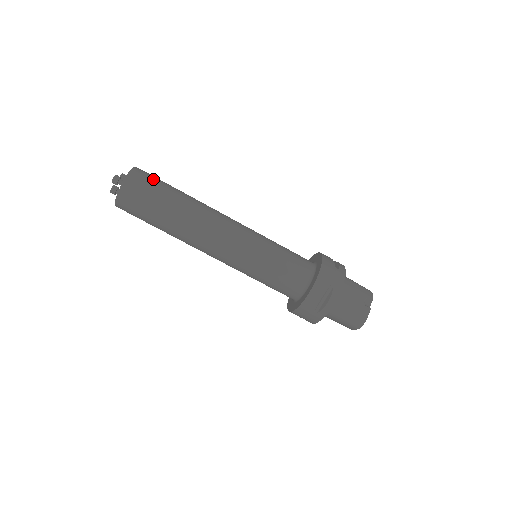
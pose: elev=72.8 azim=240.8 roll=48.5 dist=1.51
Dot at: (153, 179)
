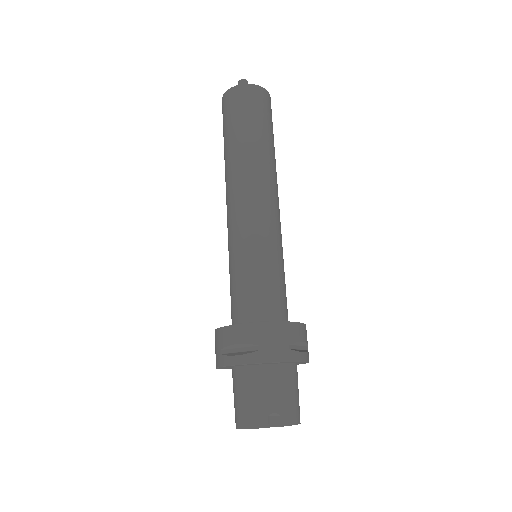
Dot at: (264, 108)
